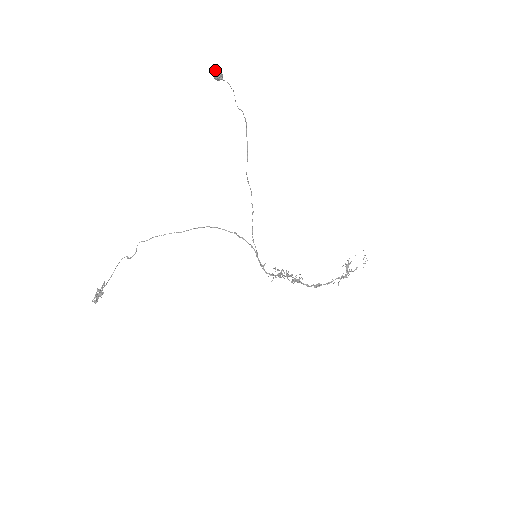
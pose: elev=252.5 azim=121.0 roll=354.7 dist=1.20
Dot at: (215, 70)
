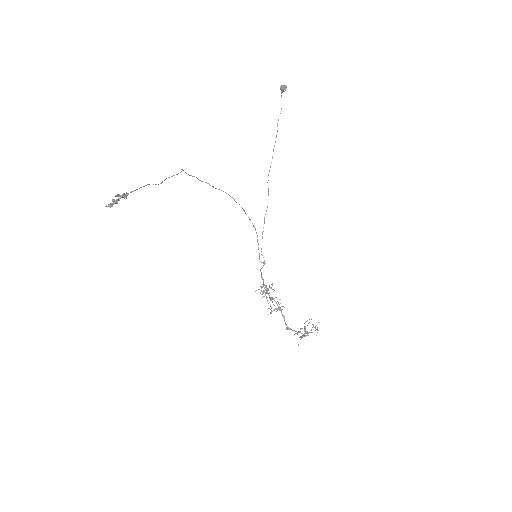
Dot at: (281, 85)
